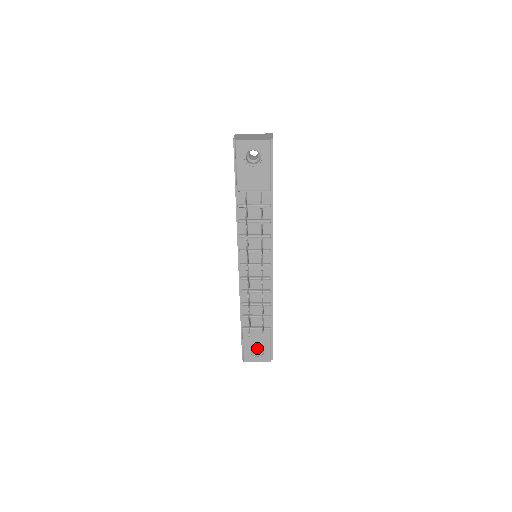
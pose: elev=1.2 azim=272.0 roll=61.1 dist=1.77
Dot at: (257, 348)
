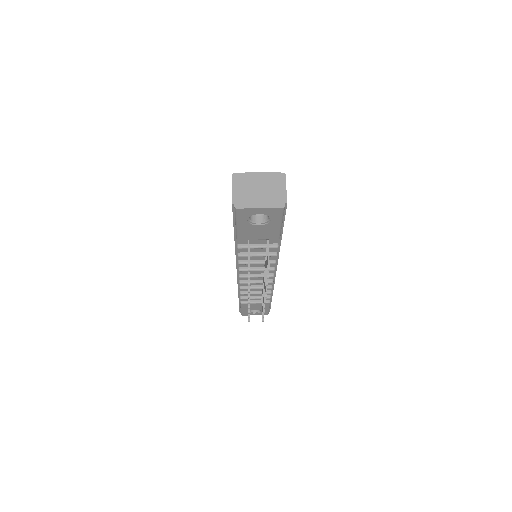
Dot at: occluded
